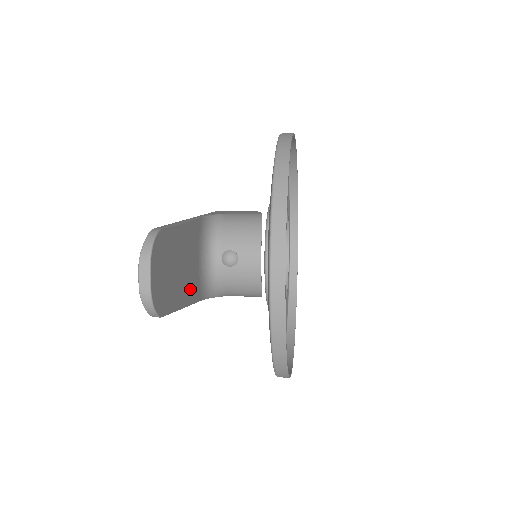
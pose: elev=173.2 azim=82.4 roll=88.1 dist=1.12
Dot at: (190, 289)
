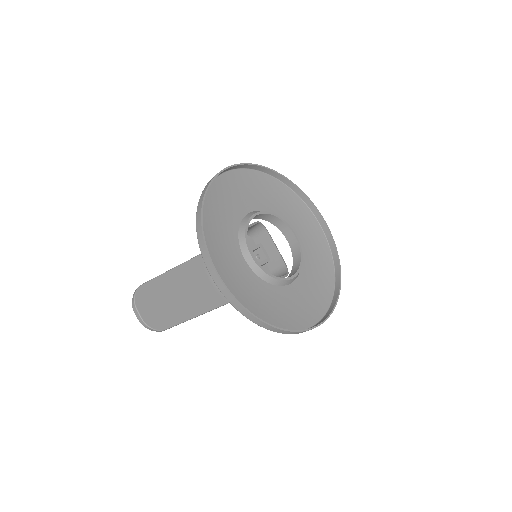
Dot at: (204, 302)
